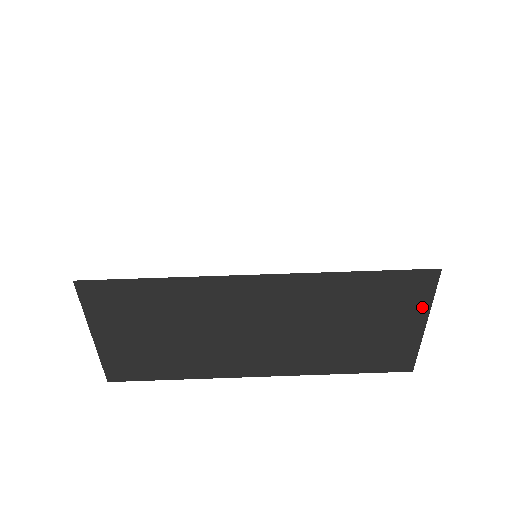
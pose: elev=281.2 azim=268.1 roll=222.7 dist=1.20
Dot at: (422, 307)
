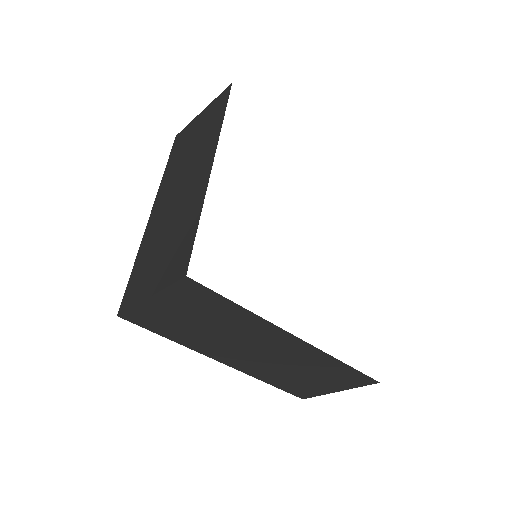
Dot at: (349, 387)
